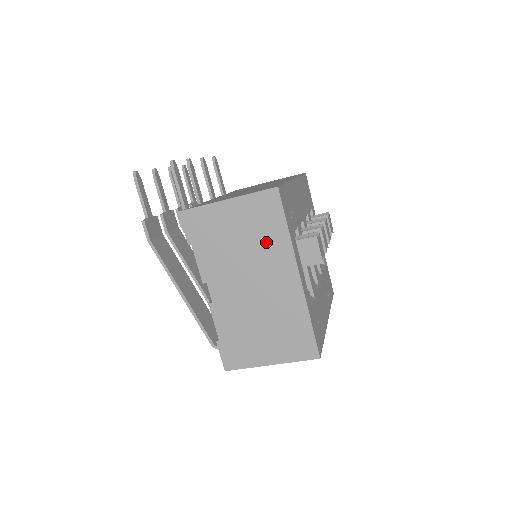
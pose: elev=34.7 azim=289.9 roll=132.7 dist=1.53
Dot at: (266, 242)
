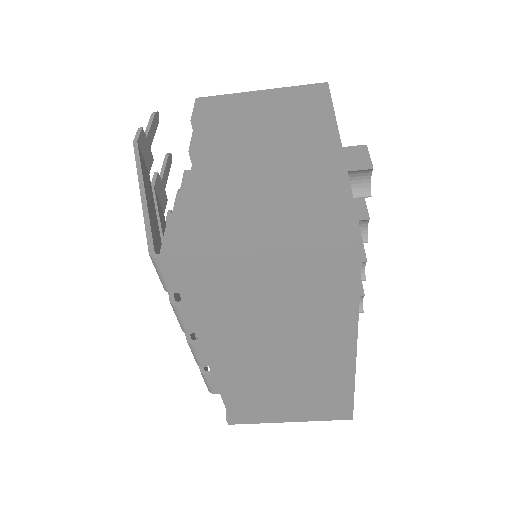
Dot at: (300, 117)
